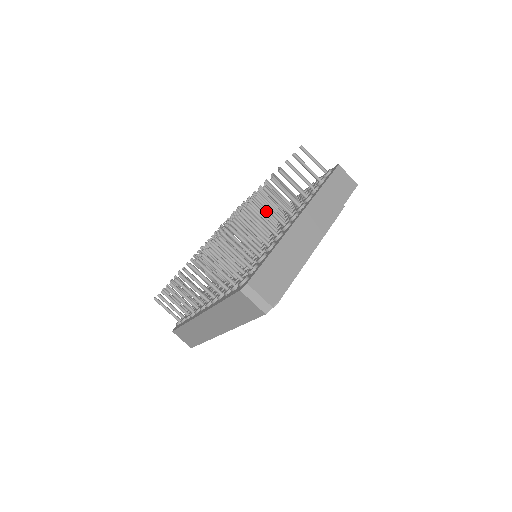
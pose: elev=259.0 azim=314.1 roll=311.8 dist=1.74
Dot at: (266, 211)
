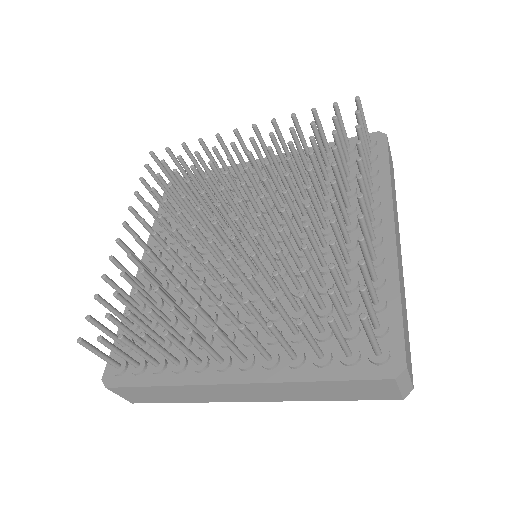
Dot at: (291, 254)
